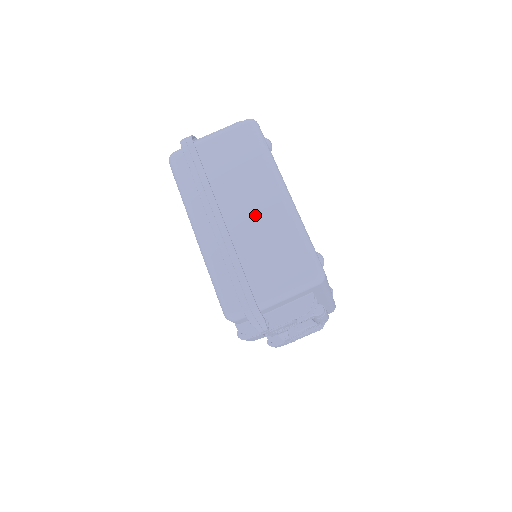
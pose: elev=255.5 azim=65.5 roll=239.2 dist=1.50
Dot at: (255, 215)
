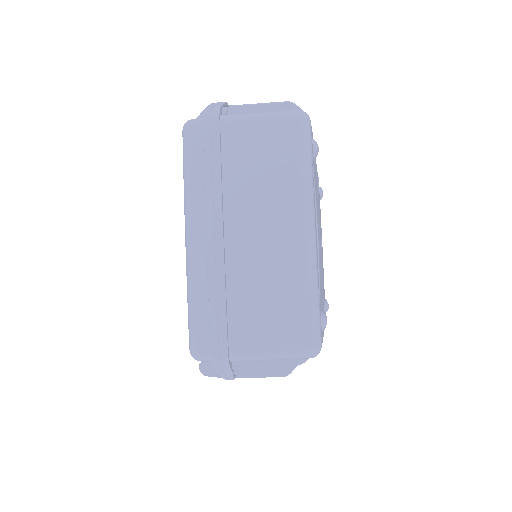
Dot at: (264, 247)
